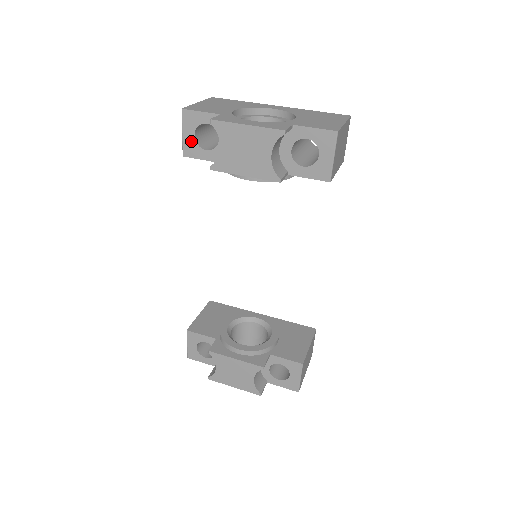
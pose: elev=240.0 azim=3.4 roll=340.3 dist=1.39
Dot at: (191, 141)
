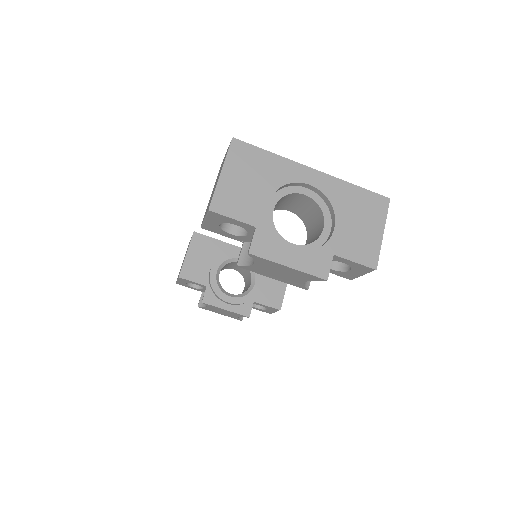
Dot at: (214, 226)
